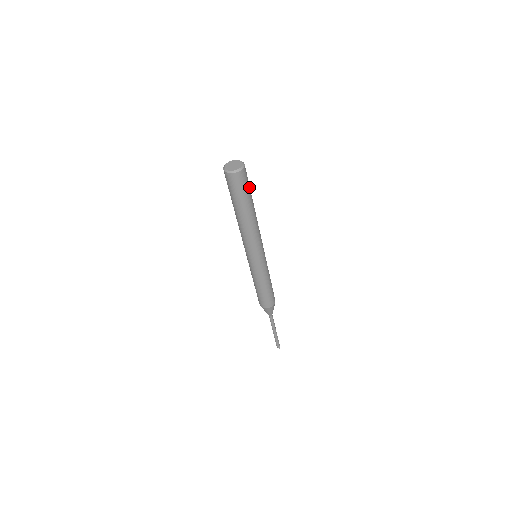
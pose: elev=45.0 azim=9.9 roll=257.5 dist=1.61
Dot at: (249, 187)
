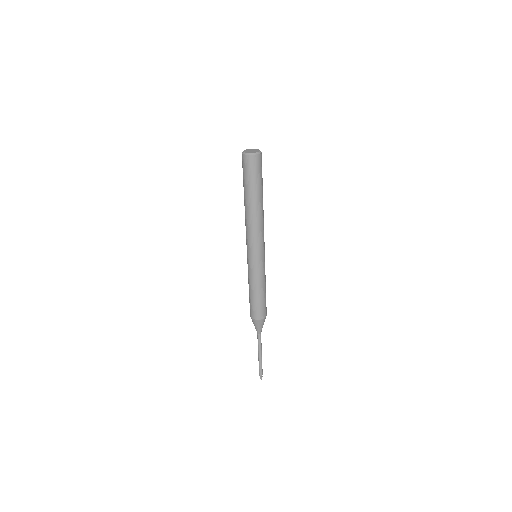
Dot at: (259, 178)
